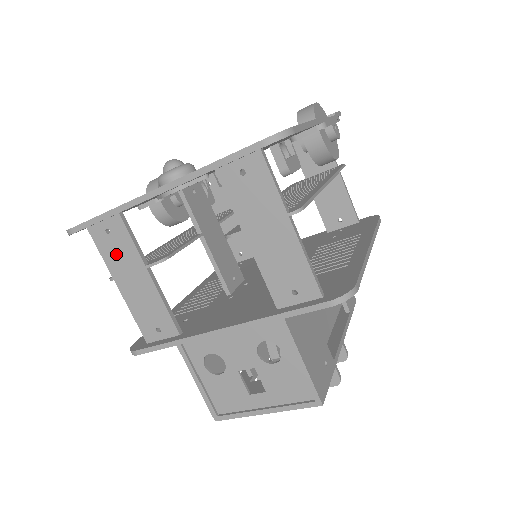
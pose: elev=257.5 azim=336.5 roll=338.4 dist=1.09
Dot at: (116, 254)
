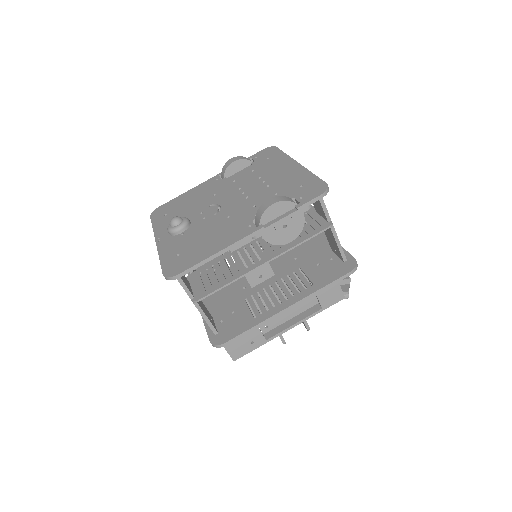
Dot at: occluded
